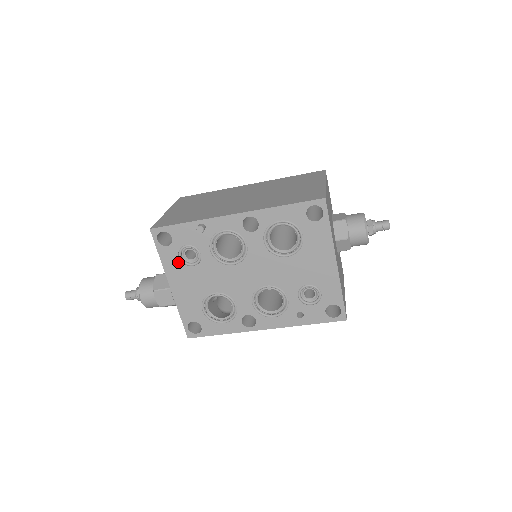
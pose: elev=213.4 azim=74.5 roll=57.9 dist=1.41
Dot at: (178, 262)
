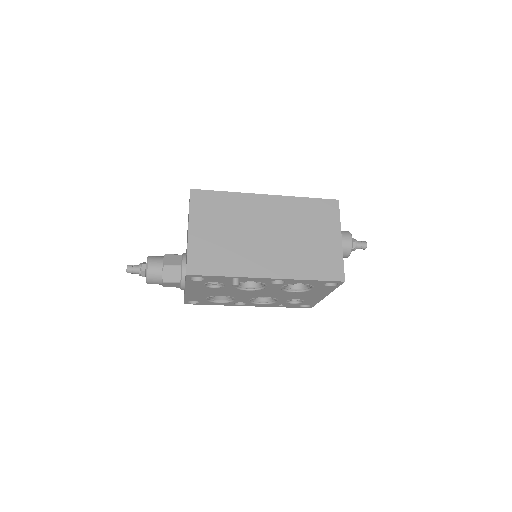
Dot at: (201, 286)
